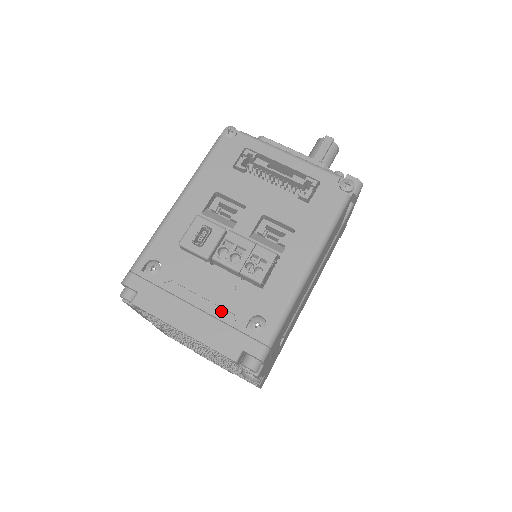
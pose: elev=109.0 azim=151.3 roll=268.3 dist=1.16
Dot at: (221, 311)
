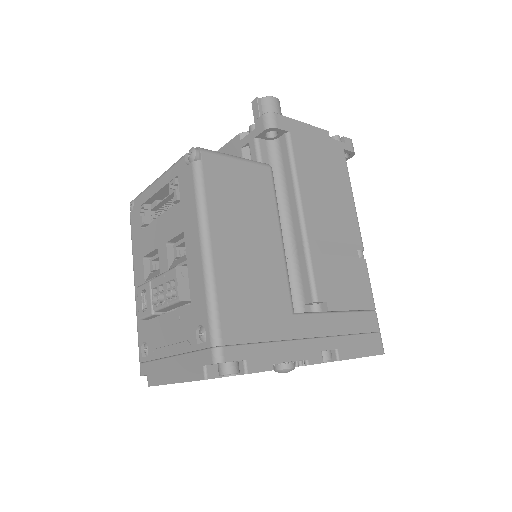
Dot at: (181, 345)
